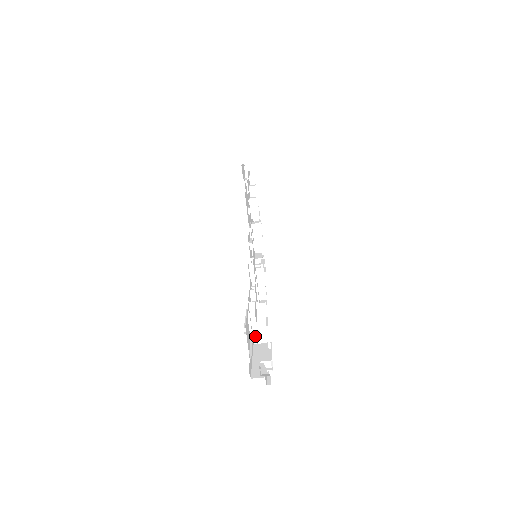
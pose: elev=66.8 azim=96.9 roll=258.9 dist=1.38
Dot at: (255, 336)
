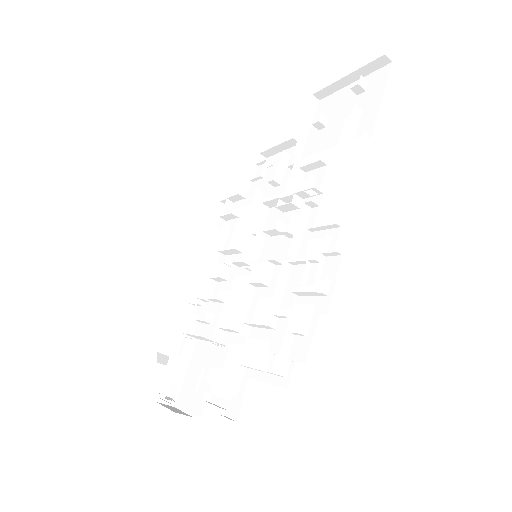
Dot at: (186, 334)
